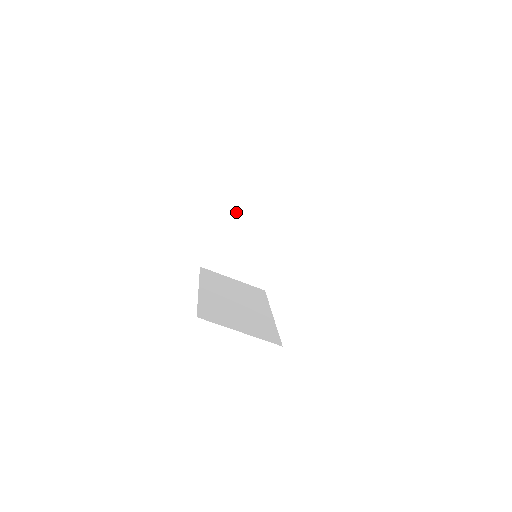
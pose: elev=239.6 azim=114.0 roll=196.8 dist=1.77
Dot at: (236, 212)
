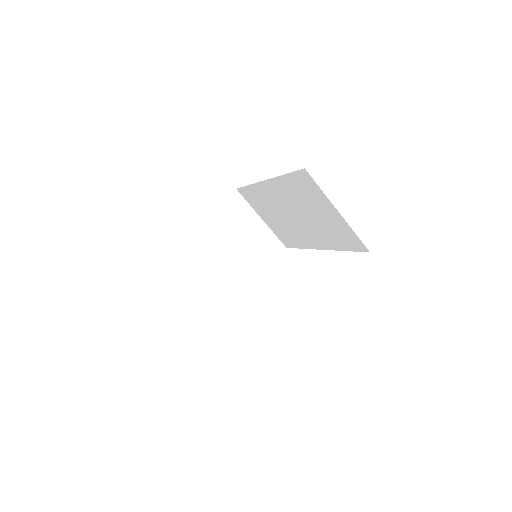
Dot at: (229, 217)
